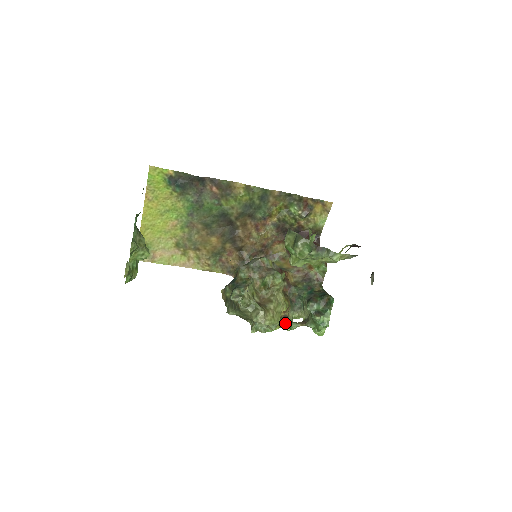
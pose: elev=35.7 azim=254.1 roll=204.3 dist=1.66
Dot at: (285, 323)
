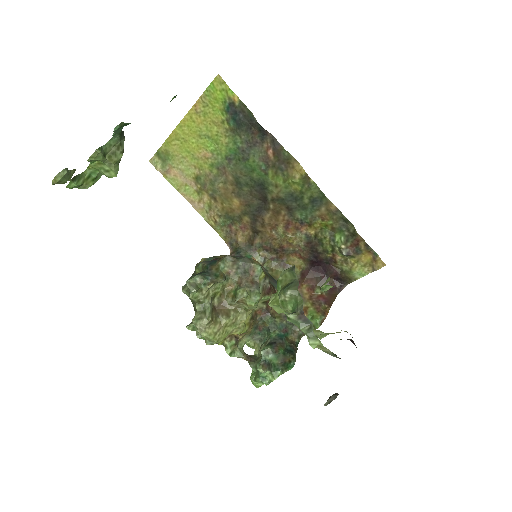
Dot at: (230, 344)
